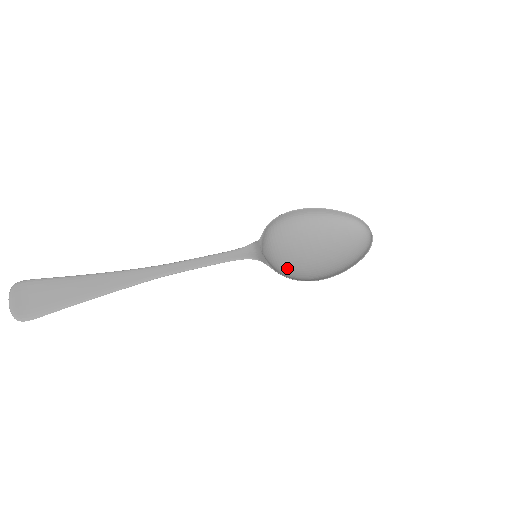
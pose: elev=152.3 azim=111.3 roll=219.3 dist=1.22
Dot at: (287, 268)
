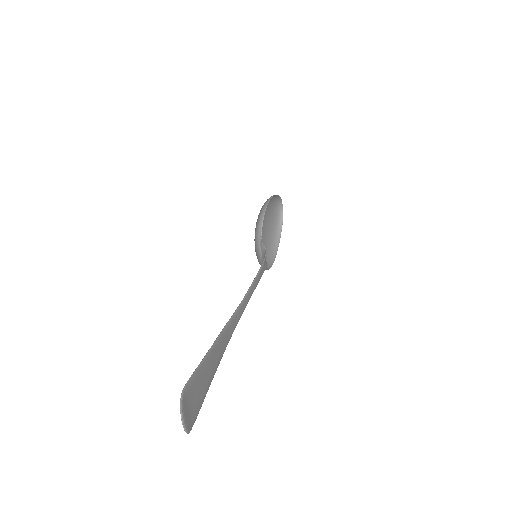
Dot at: occluded
